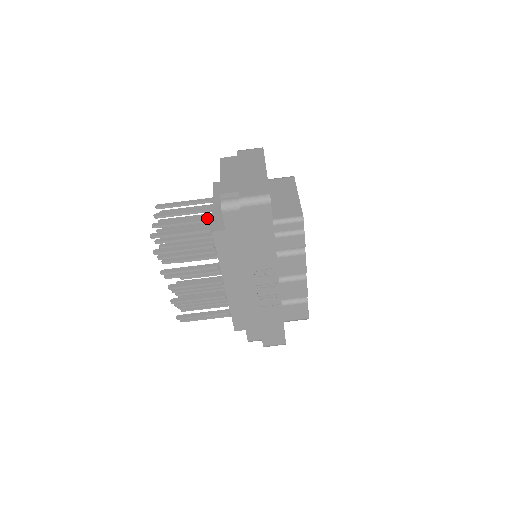
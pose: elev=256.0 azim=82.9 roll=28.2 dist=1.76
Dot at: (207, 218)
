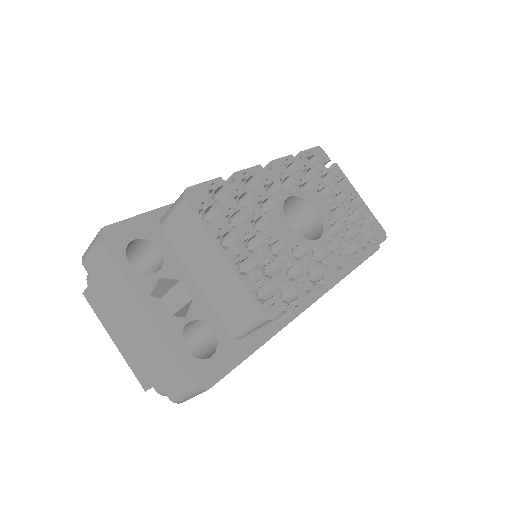
Dot at: occluded
